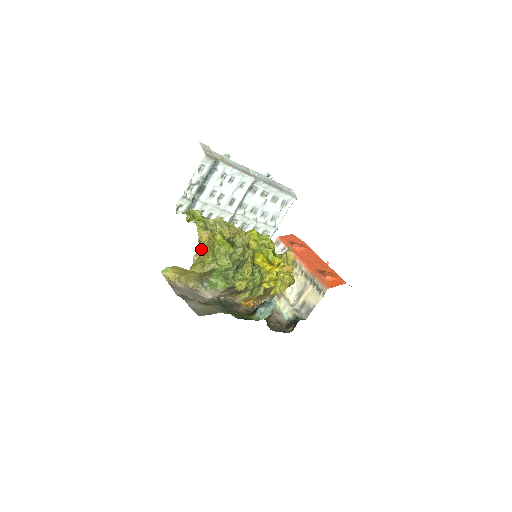
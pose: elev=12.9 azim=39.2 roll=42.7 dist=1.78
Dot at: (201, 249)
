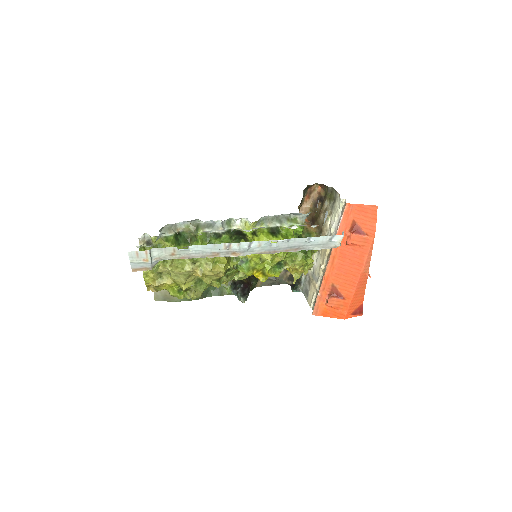
Dot at: (150, 288)
